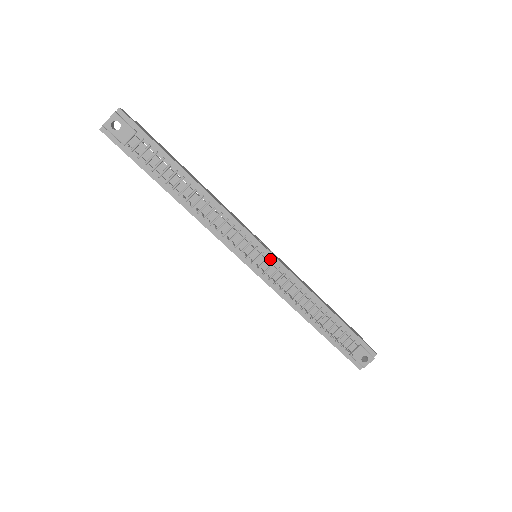
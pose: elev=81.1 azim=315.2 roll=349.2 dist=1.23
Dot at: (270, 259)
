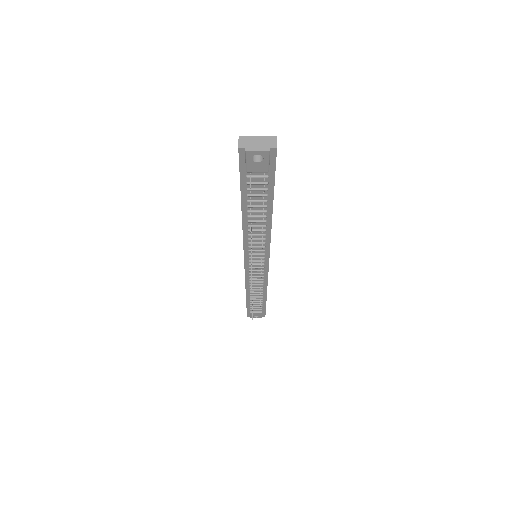
Dot at: (264, 268)
